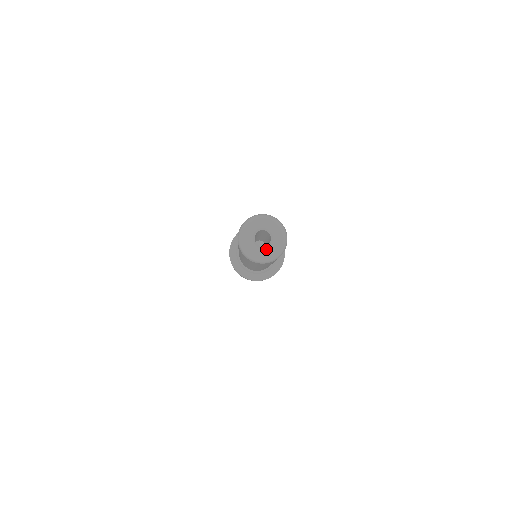
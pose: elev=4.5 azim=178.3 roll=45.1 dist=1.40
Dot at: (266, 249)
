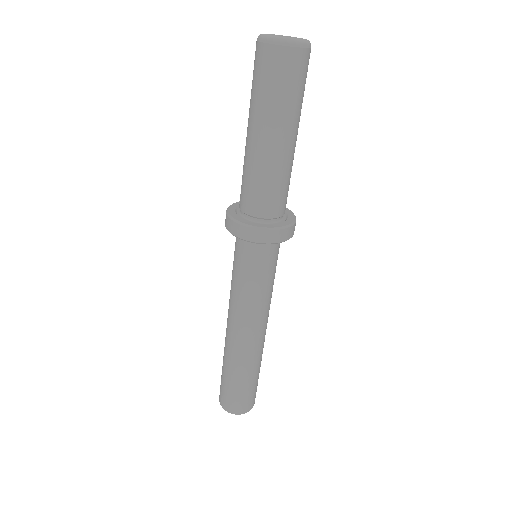
Dot at: (281, 36)
